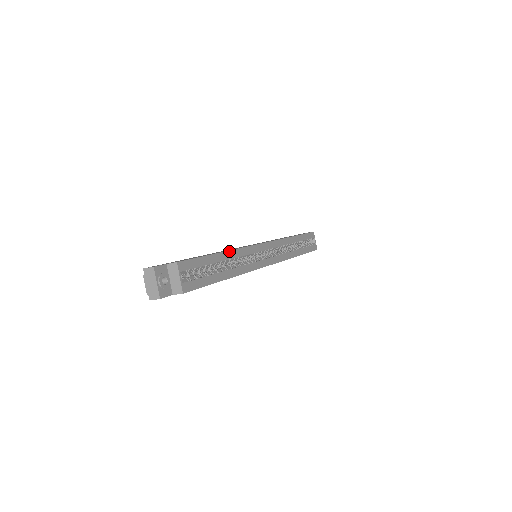
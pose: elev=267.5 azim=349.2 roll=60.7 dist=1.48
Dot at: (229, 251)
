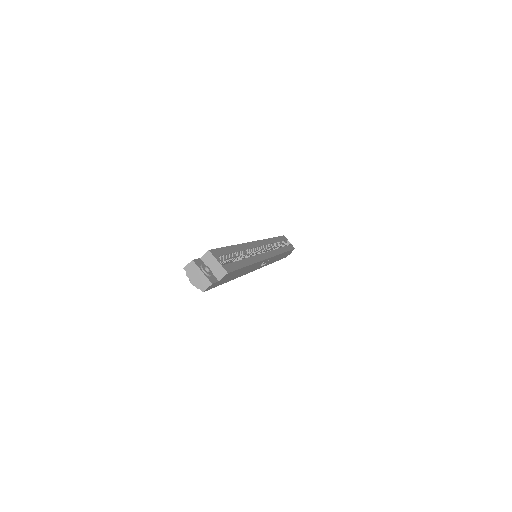
Dot at: (238, 245)
